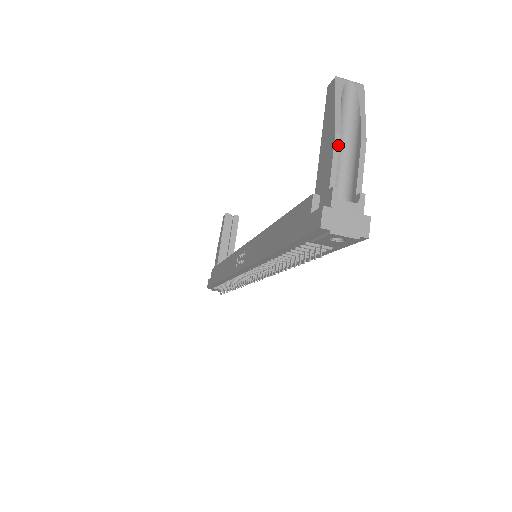
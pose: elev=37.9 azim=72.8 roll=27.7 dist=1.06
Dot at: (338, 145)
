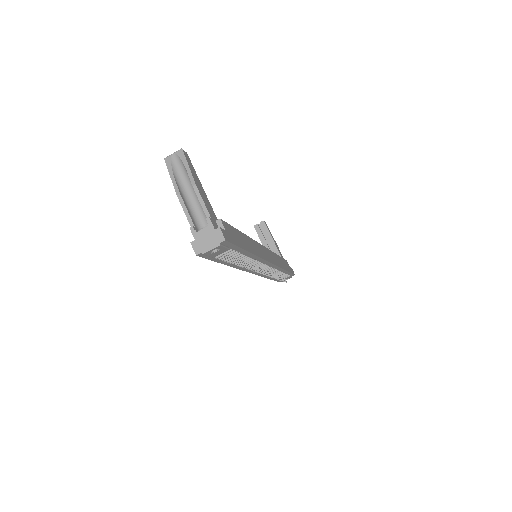
Dot at: (182, 201)
